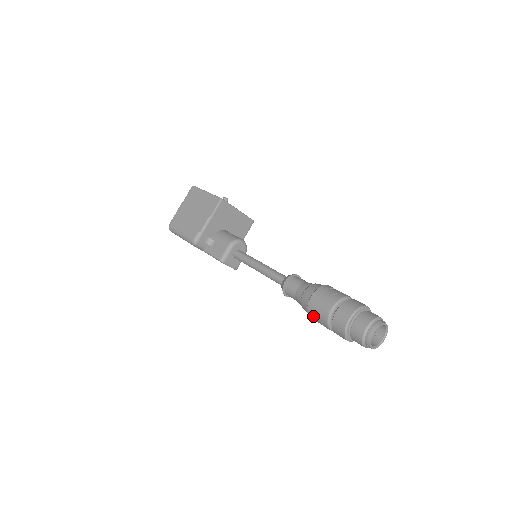
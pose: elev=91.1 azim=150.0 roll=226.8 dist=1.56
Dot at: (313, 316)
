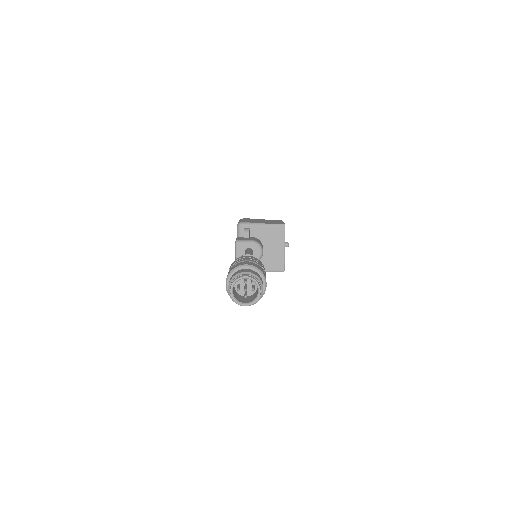
Dot at: occluded
